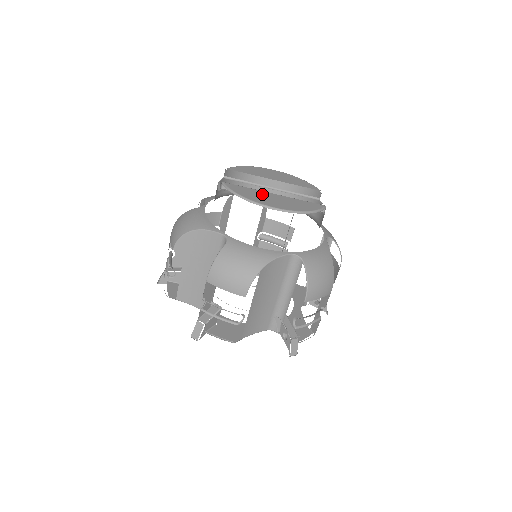
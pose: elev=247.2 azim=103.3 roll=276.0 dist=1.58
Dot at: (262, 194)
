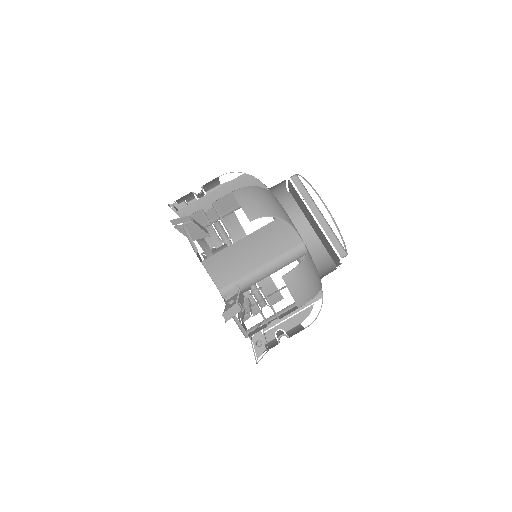
Dot at: occluded
